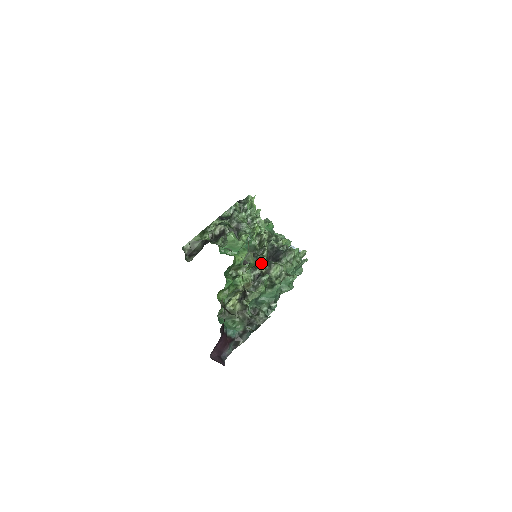
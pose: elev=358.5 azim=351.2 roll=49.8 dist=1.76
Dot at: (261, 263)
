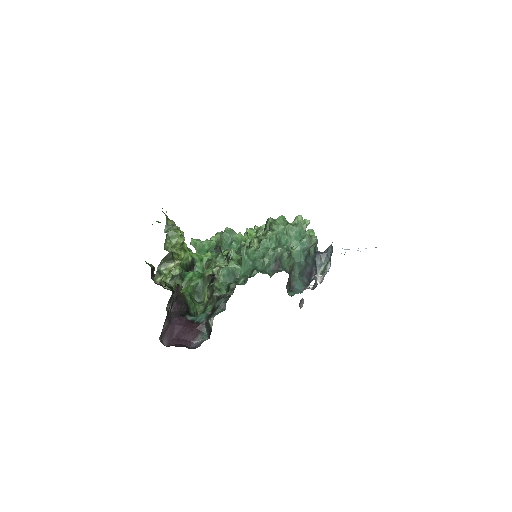
Dot at: occluded
